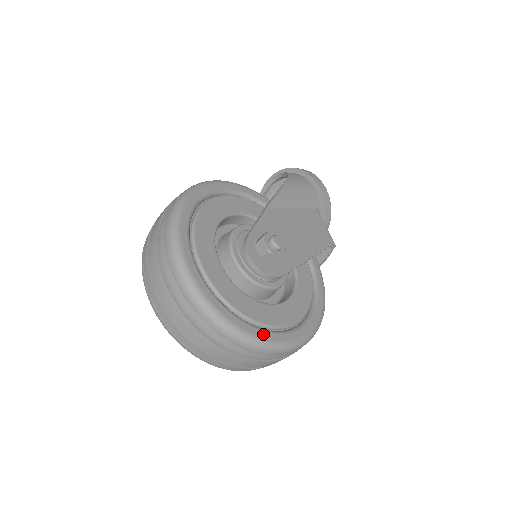
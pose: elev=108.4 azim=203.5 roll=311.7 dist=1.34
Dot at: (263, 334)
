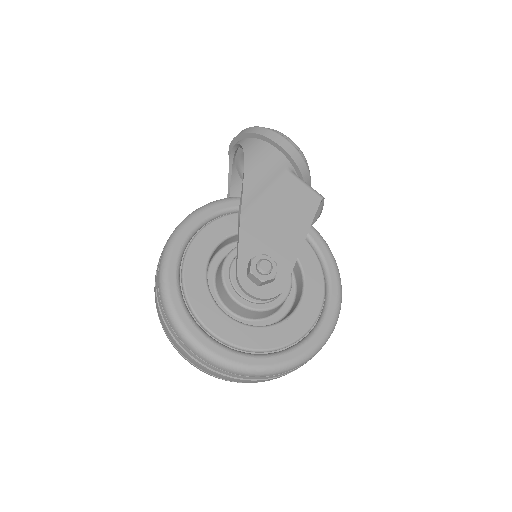
Dot at: (294, 354)
